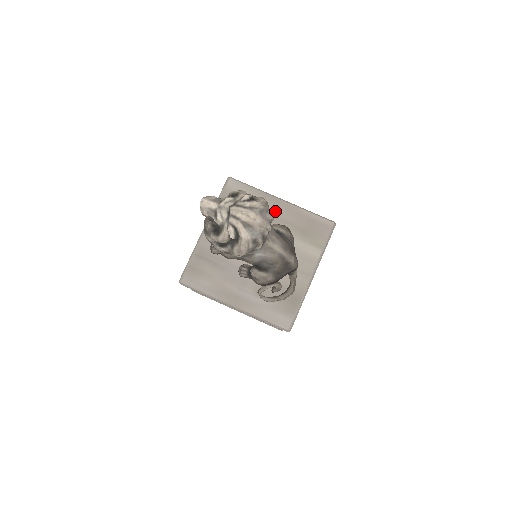
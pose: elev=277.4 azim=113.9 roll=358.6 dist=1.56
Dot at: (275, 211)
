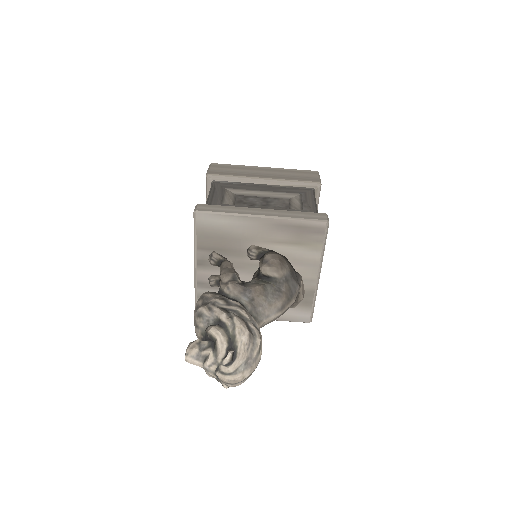
Dot at: (259, 230)
